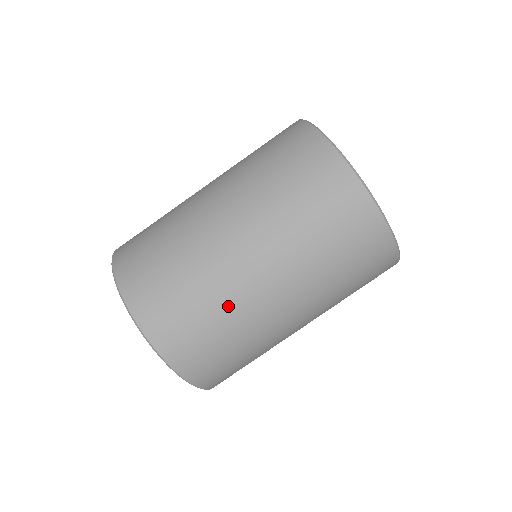
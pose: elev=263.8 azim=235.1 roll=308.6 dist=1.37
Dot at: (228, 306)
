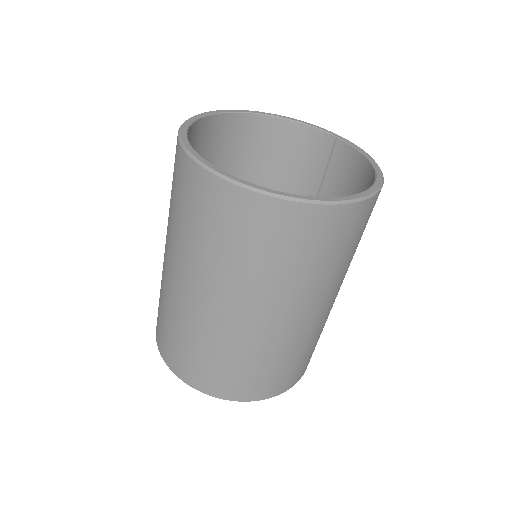
Dot at: (253, 351)
